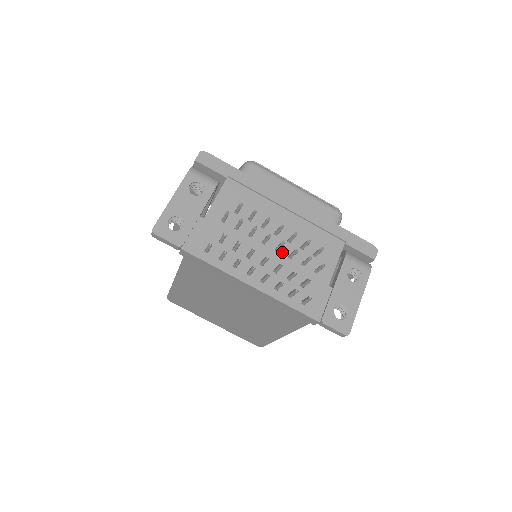
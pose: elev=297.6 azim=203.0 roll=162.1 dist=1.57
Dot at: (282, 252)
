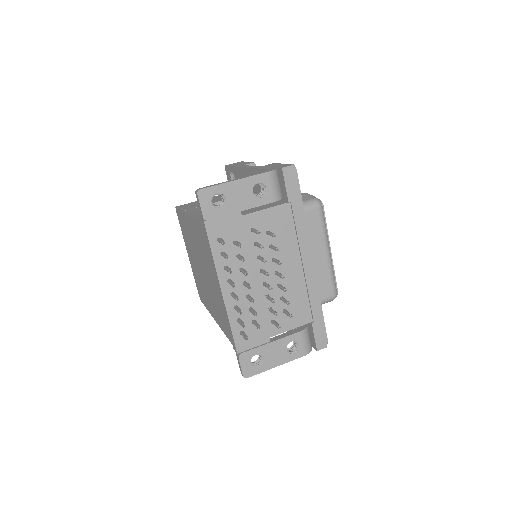
Dot at: (266, 288)
